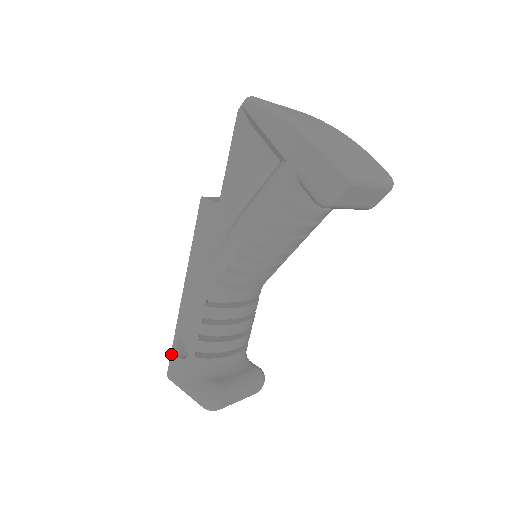
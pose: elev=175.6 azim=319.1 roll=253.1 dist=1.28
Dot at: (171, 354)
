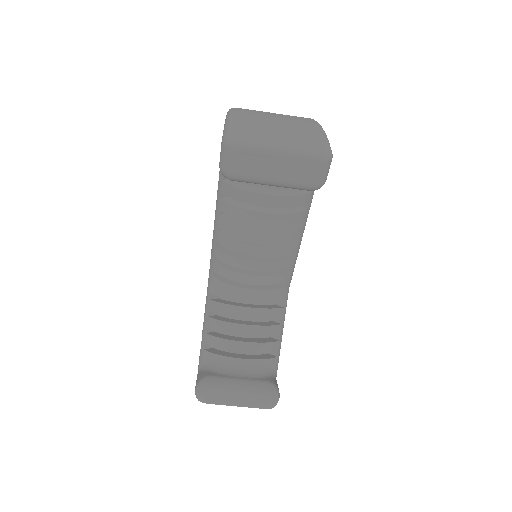
Dot at: occluded
